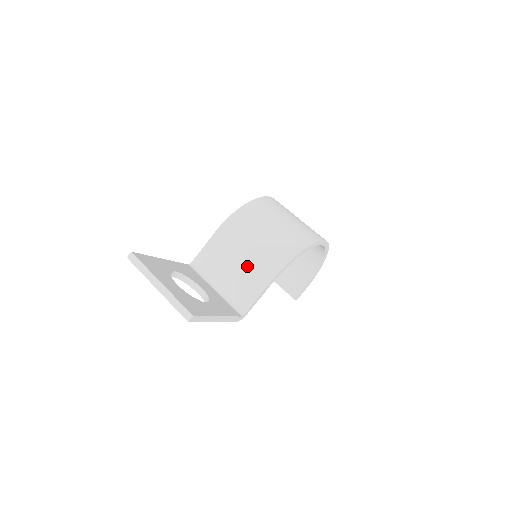
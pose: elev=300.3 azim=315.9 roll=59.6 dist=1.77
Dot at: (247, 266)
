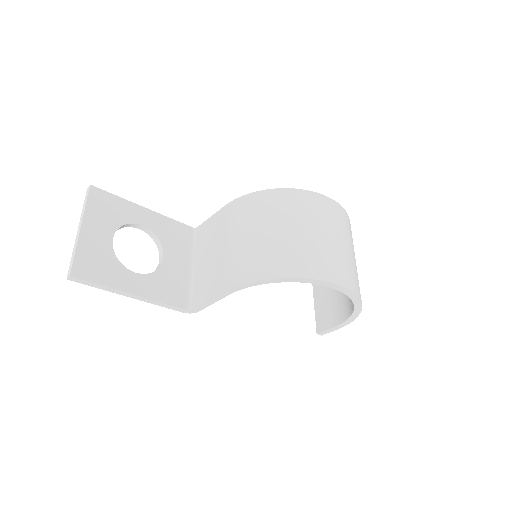
Dot at: (220, 260)
